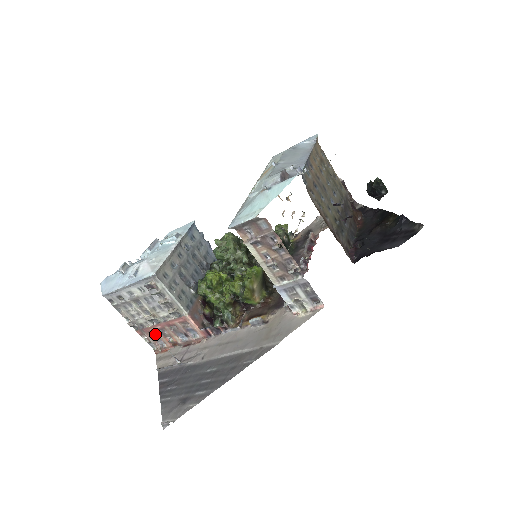
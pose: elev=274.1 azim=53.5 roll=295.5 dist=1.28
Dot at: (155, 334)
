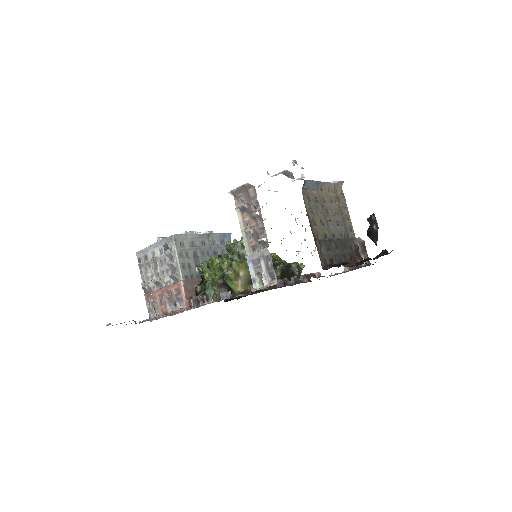
Dot at: (156, 301)
